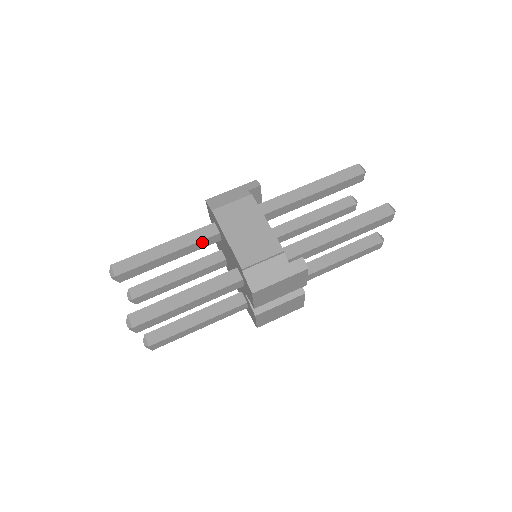
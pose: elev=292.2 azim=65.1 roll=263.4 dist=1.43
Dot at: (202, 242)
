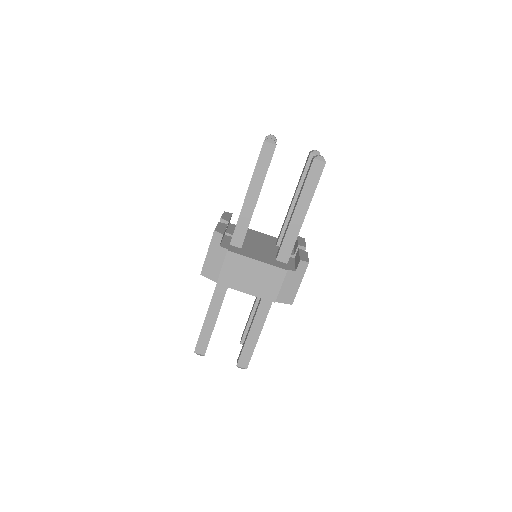
Dot at: occluded
